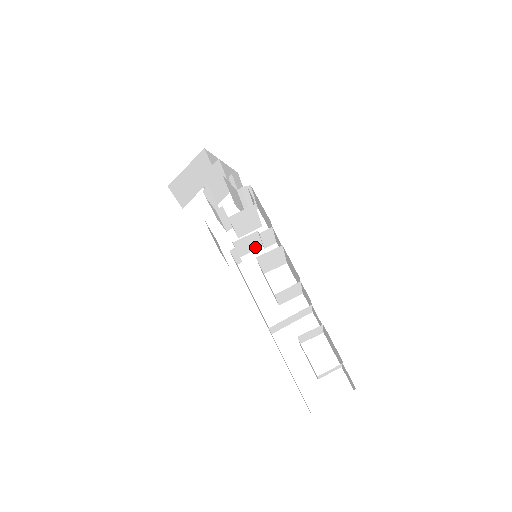
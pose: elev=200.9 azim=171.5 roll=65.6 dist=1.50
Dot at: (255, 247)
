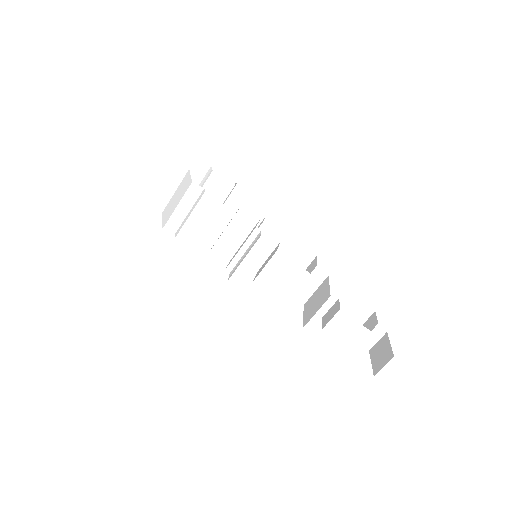
Dot at: occluded
